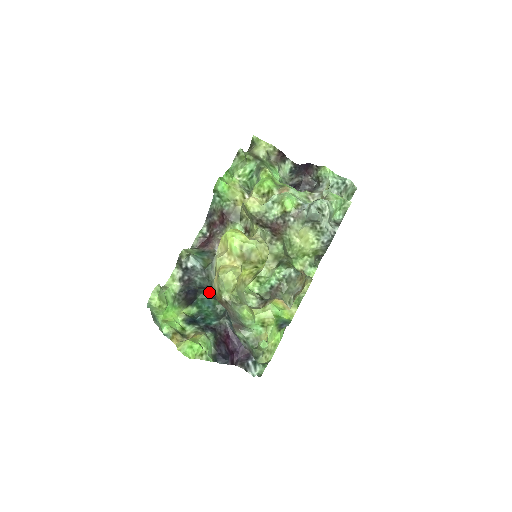
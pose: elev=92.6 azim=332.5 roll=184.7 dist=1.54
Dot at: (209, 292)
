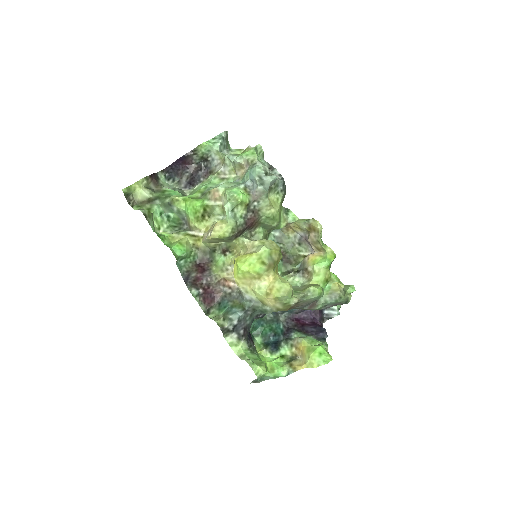
Dot at: (257, 317)
